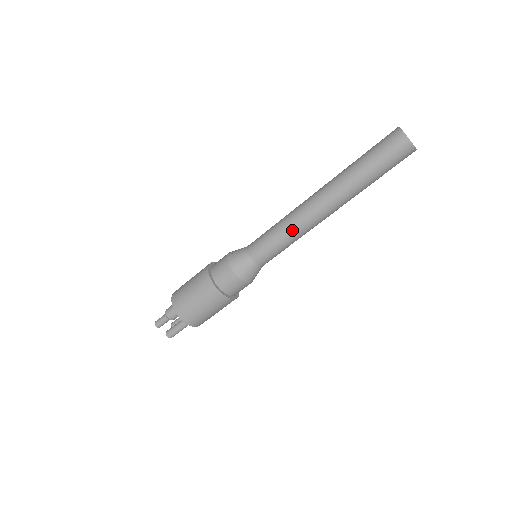
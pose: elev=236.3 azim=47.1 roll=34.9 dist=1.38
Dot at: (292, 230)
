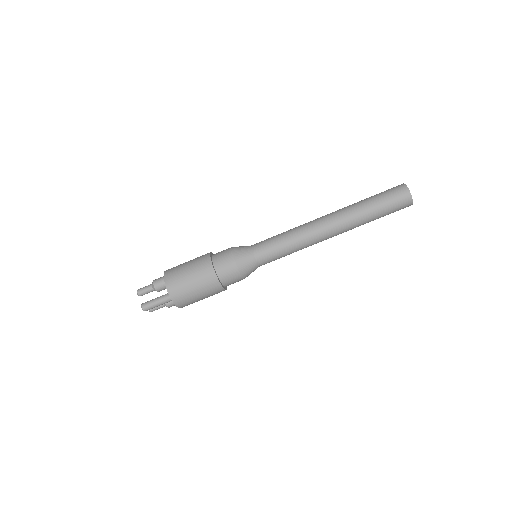
Dot at: (296, 235)
